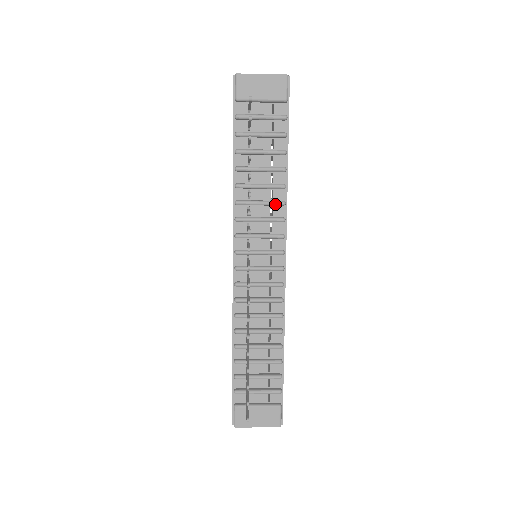
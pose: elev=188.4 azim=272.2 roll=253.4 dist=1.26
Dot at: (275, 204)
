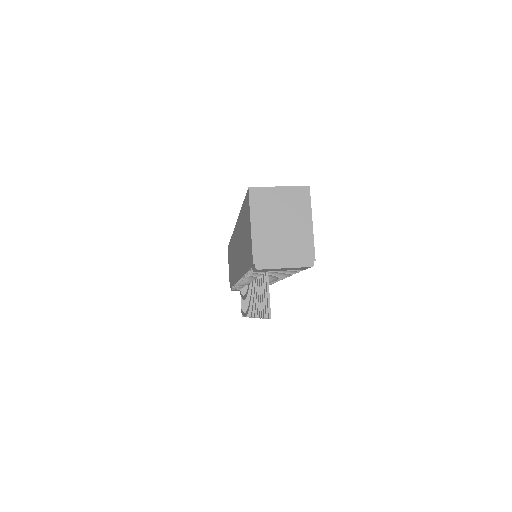
Dot at: (278, 278)
